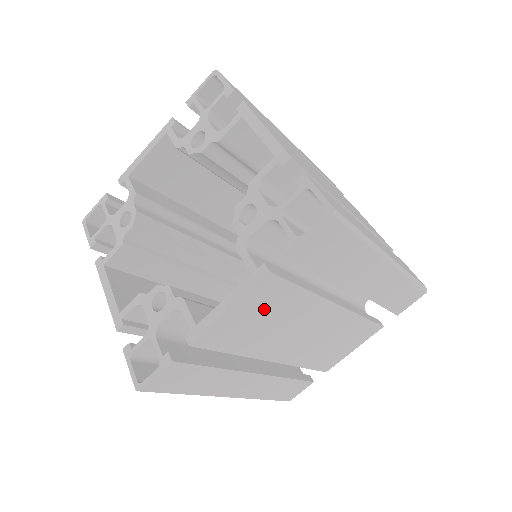
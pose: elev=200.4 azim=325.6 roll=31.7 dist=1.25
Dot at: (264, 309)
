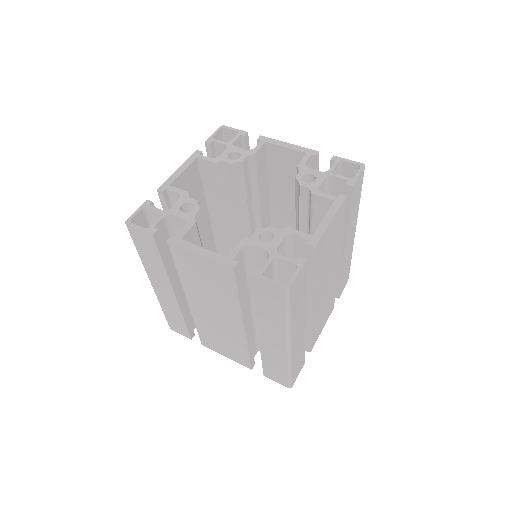
Dot at: (334, 234)
